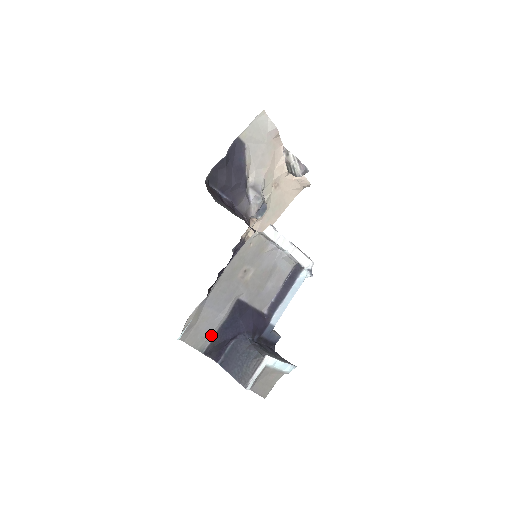
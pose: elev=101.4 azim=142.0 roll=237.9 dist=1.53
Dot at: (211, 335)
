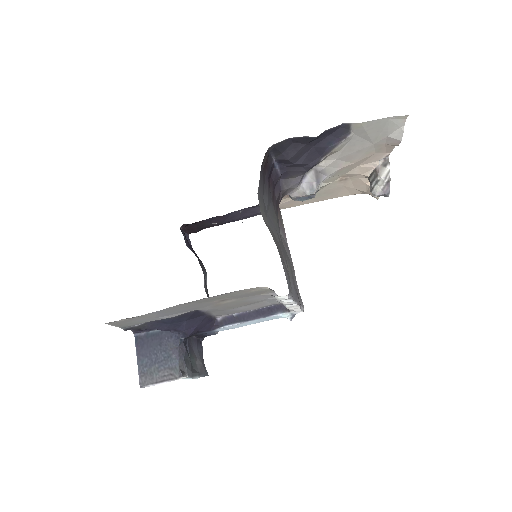
Dot at: (143, 322)
